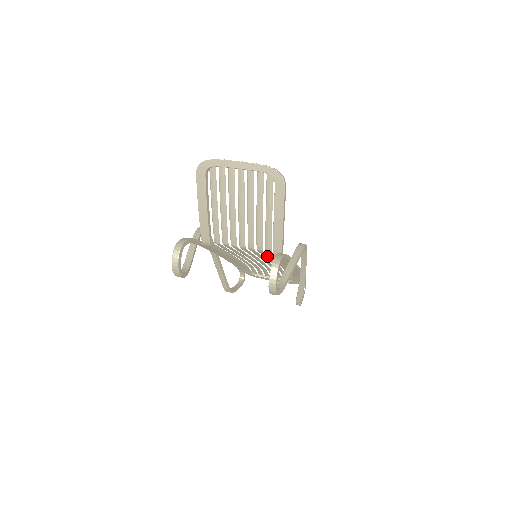
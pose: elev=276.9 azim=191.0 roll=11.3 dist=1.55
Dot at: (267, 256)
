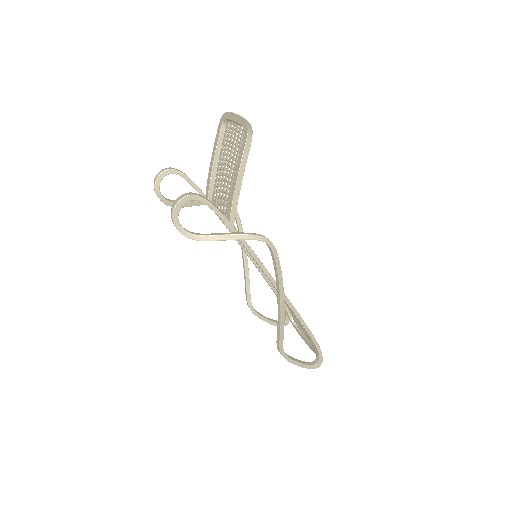
Dot at: occluded
